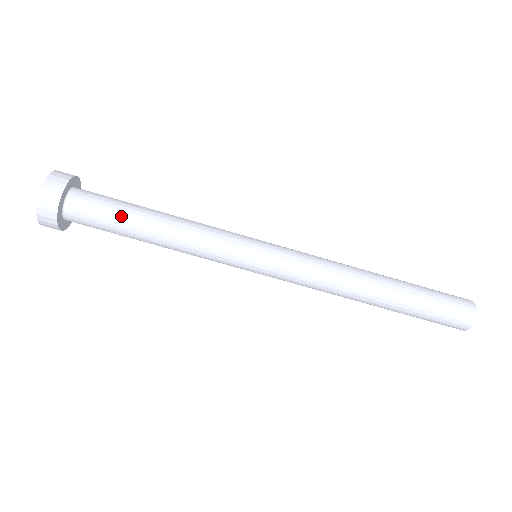
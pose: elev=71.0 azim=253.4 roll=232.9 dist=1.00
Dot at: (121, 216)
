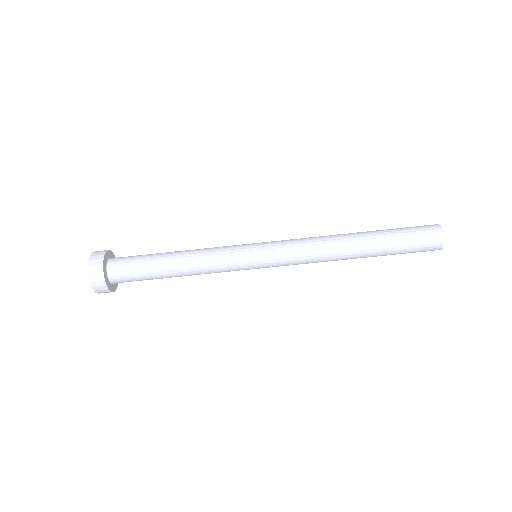
Dot at: (148, 262)
